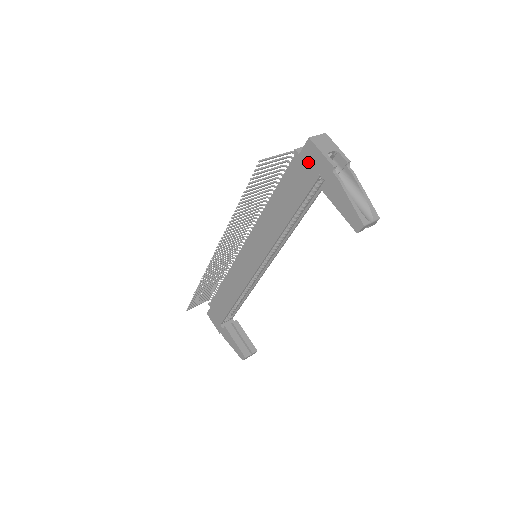
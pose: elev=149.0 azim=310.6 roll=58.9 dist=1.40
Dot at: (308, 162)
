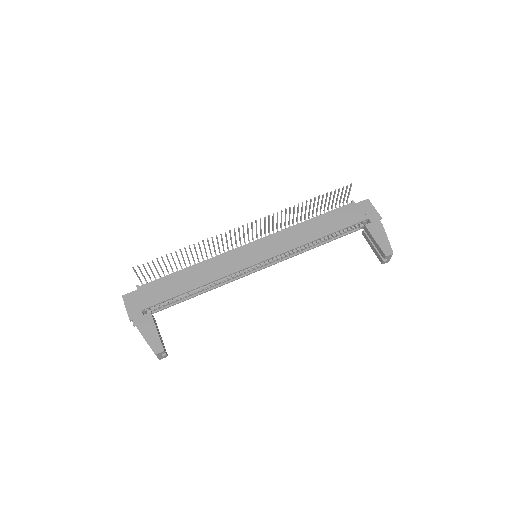
Dot at: (361, 209)
